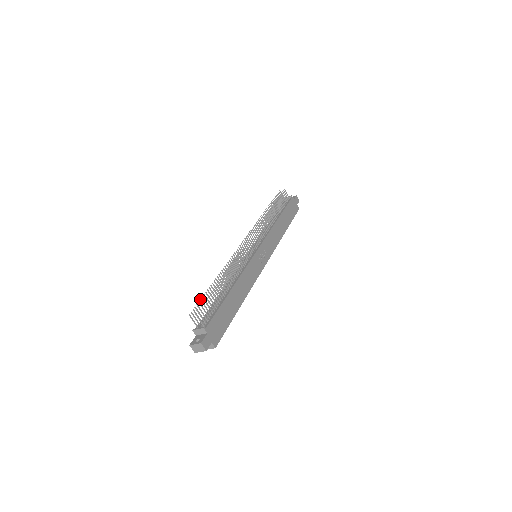
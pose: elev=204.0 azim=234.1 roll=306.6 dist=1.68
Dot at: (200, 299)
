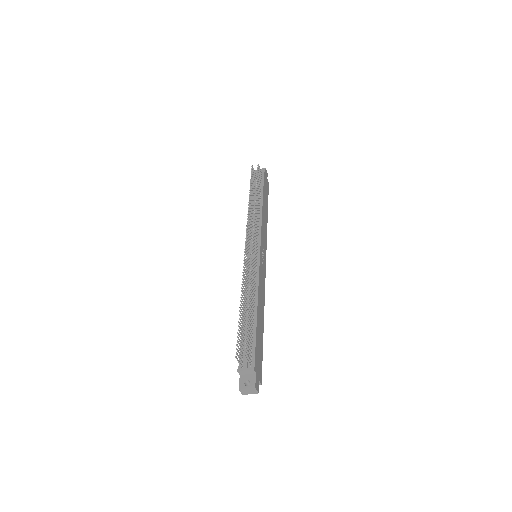
Dot at: (238, 333)
